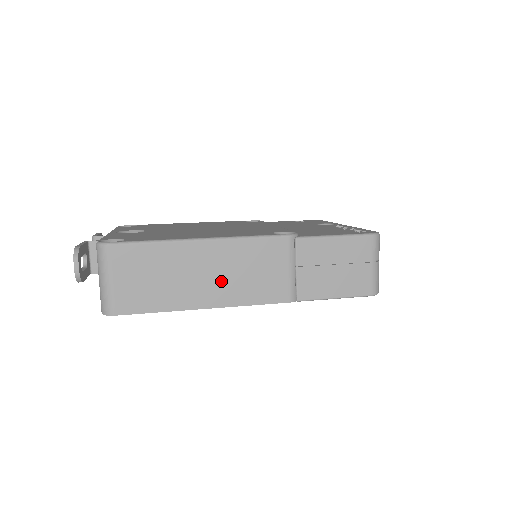
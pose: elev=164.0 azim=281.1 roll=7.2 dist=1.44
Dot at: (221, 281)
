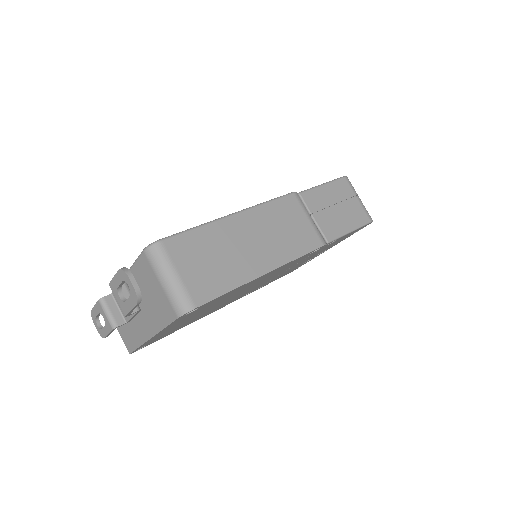
Dot at: (266, 244)
